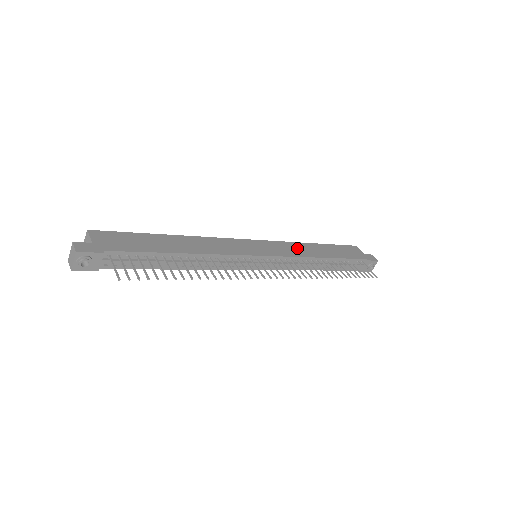
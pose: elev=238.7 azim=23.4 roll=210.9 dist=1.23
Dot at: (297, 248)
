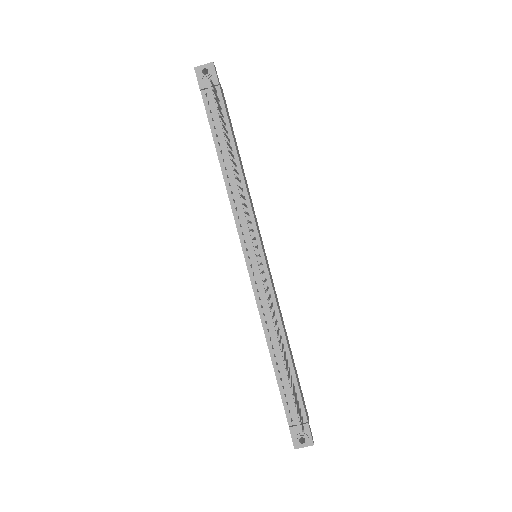
Dot at: occluded
